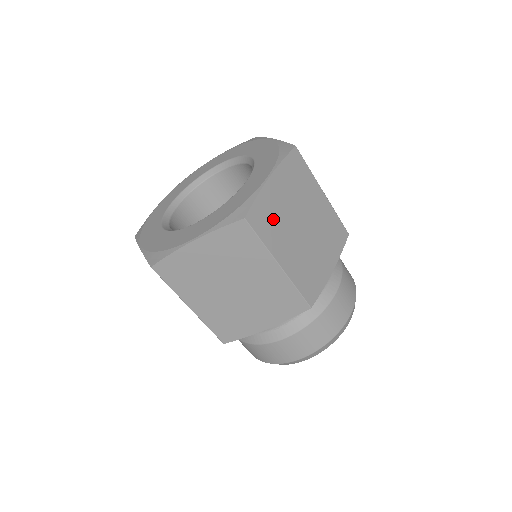
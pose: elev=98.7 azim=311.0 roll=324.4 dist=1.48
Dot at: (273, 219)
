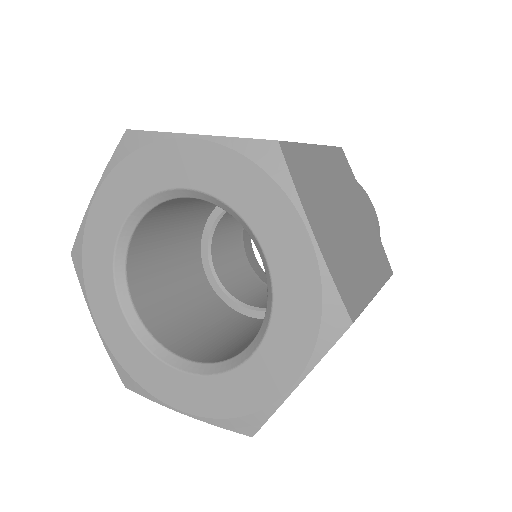
Dot at: (347, 268)
